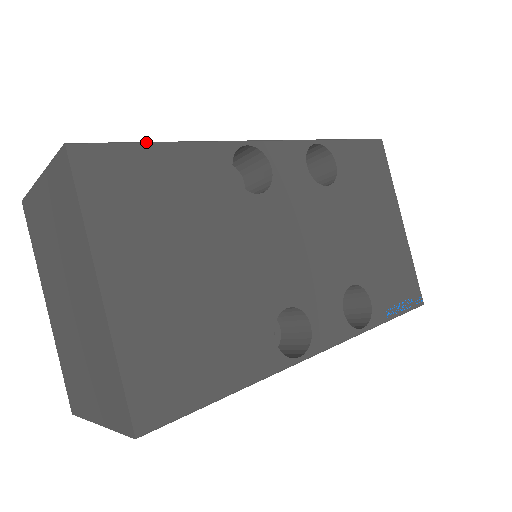
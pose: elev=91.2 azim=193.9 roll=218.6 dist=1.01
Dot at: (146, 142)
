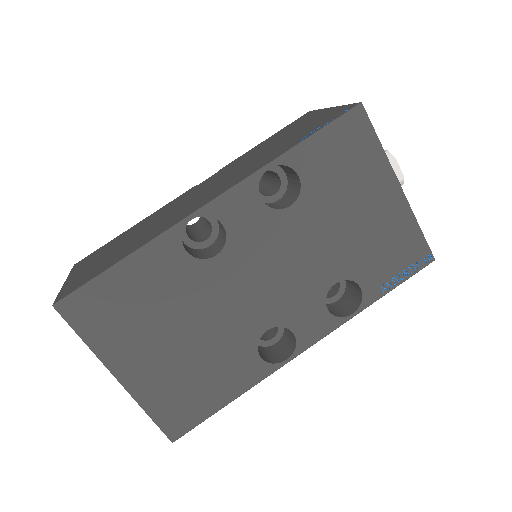
Dot at: (105, 271)
